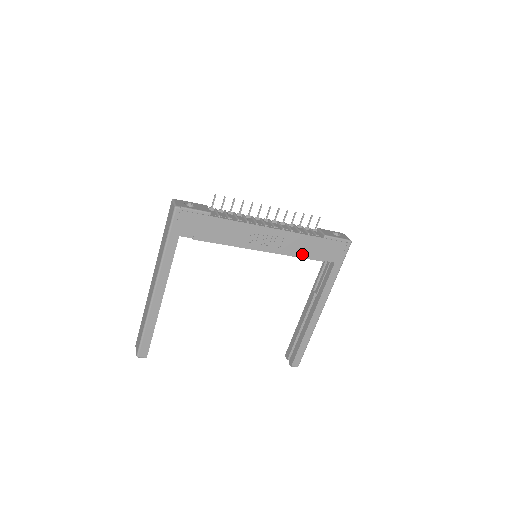
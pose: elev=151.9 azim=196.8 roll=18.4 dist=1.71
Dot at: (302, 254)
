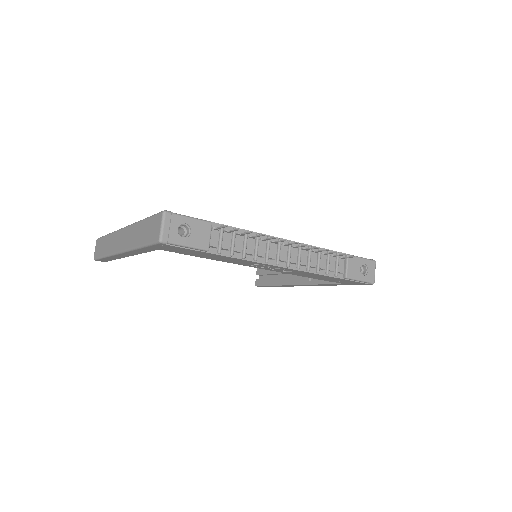
Dot at: (309, 276)
